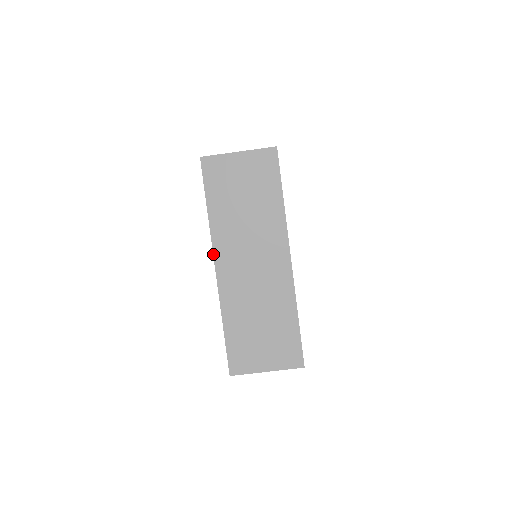
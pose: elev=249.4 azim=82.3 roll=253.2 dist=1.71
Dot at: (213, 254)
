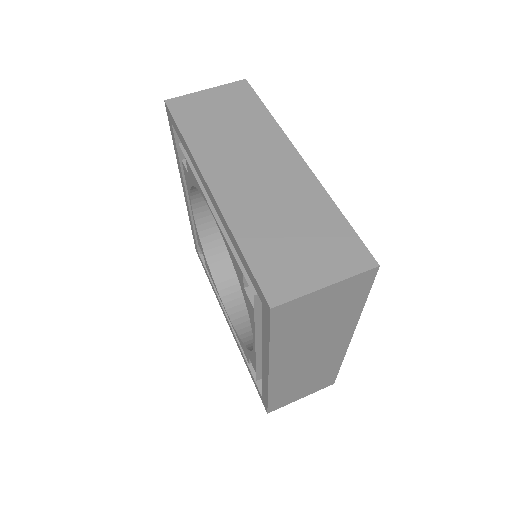
Dot at: (201, 173)
